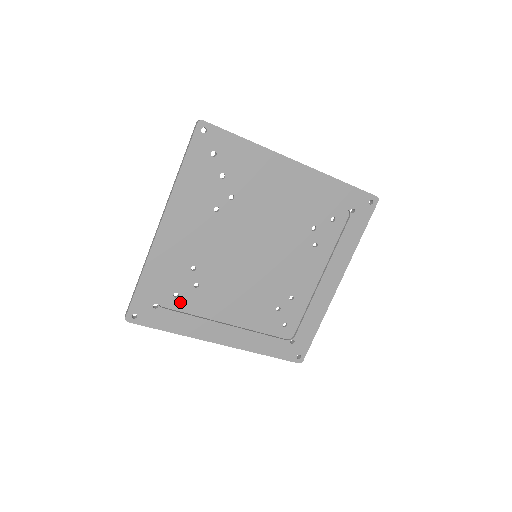
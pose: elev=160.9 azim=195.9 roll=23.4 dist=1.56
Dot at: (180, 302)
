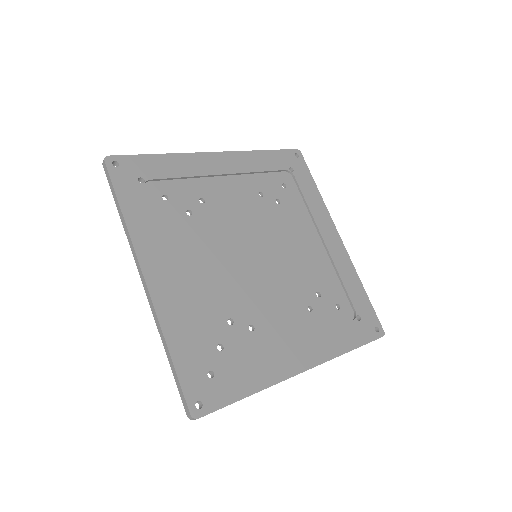
Dot at: (161, 205)
